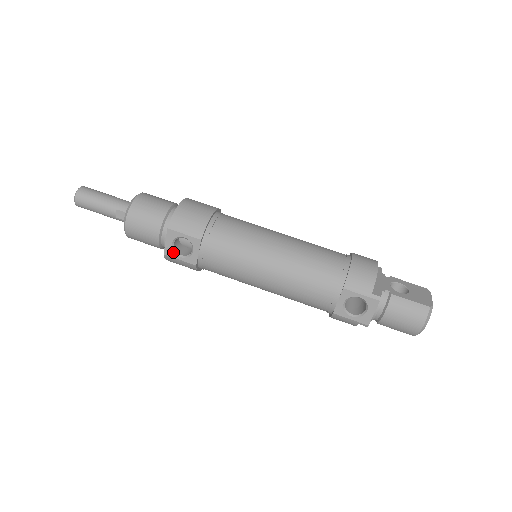
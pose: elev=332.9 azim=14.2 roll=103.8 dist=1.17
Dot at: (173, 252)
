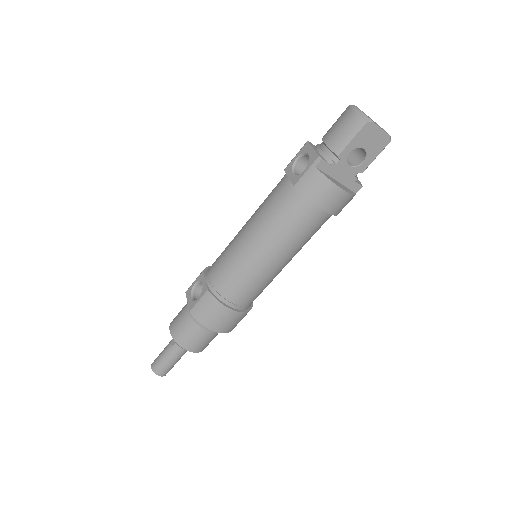
Dot at: (193, 302)
